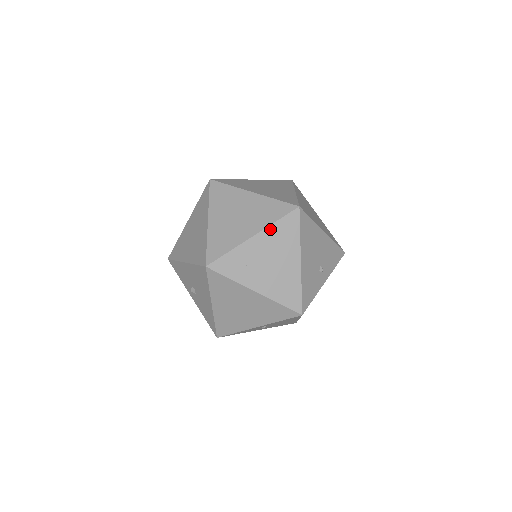
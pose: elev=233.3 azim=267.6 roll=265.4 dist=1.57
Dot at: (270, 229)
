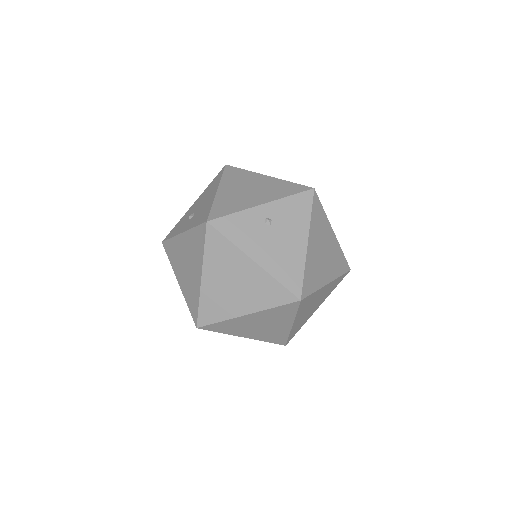
Dot at: occluded
